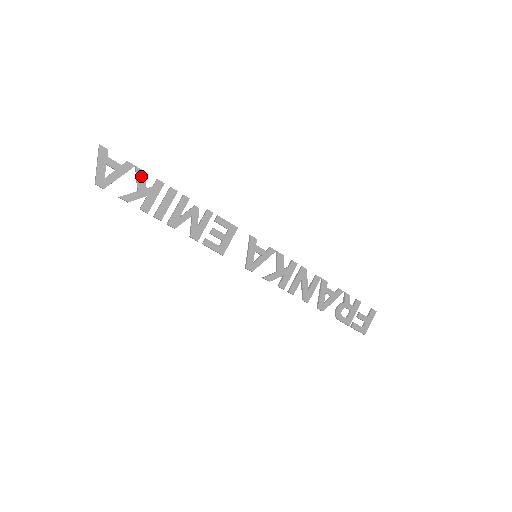
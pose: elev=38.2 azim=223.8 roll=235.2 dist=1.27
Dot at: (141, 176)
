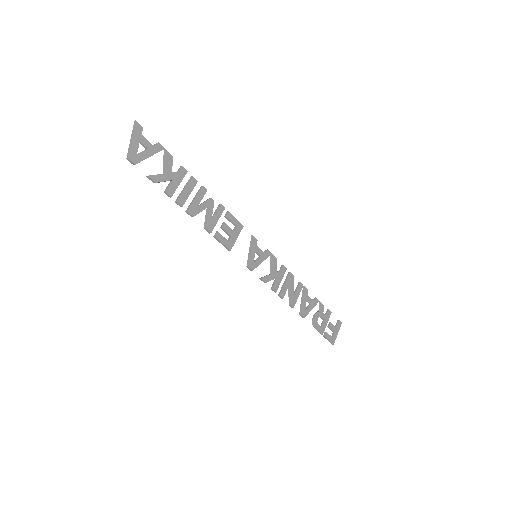
Dot at: (169, 160)
